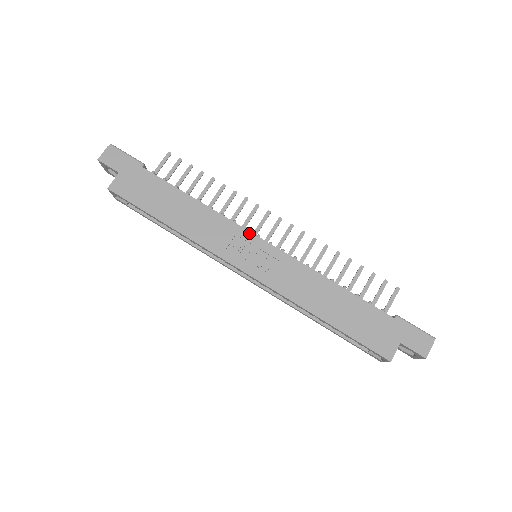
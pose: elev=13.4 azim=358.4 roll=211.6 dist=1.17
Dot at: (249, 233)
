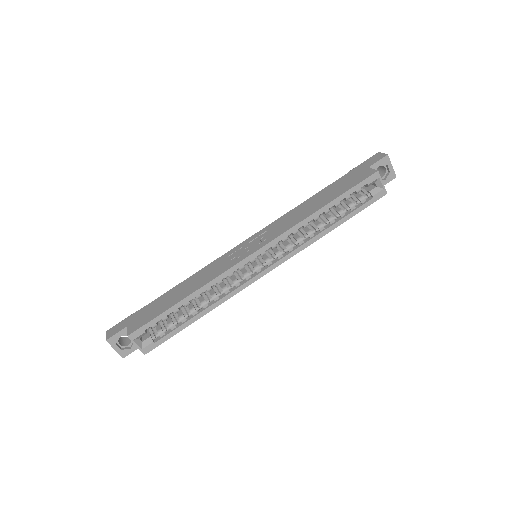
Dot at: (234, 249)
